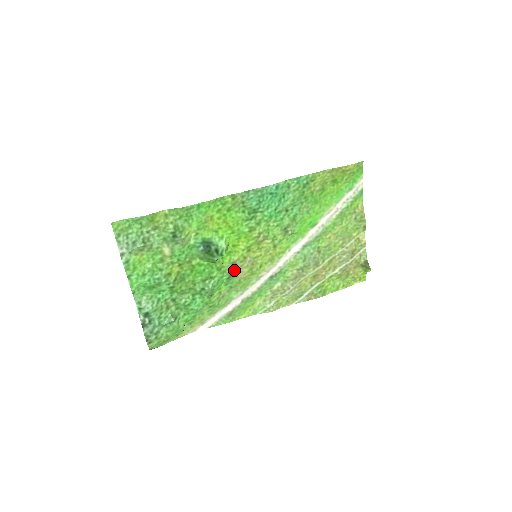
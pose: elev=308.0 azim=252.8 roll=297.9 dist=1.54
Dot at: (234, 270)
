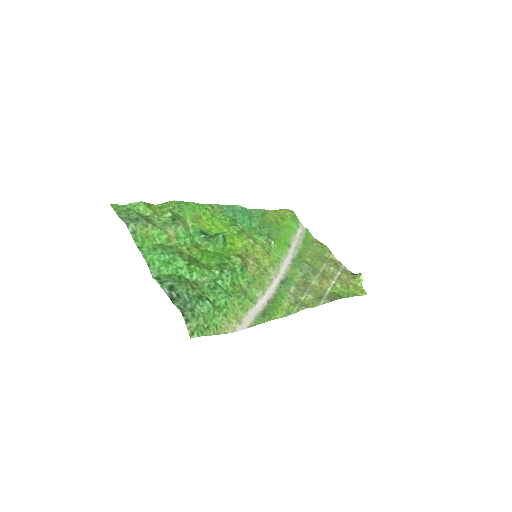
Dot at: (243, 262)
